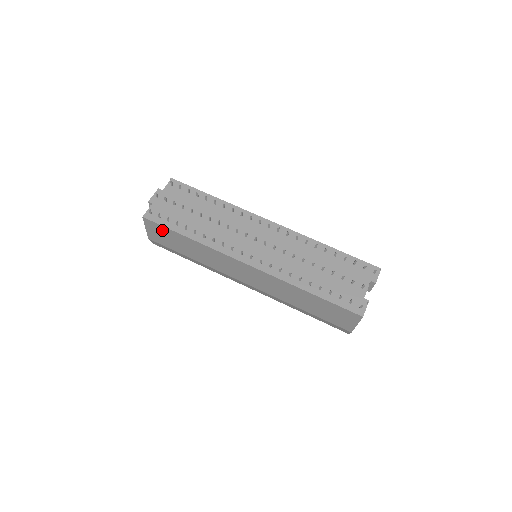
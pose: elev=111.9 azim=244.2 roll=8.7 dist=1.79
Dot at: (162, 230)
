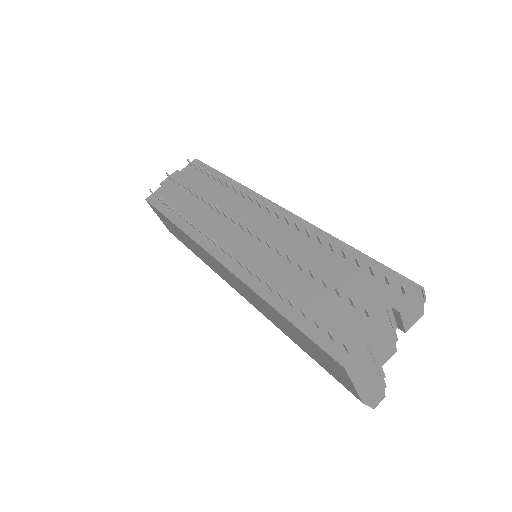
Dot at: (161, 216)
